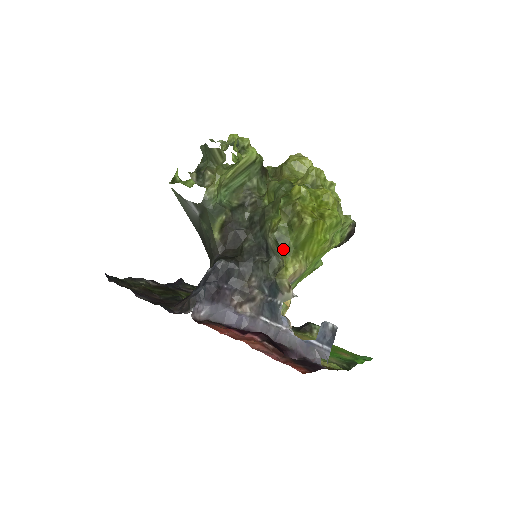
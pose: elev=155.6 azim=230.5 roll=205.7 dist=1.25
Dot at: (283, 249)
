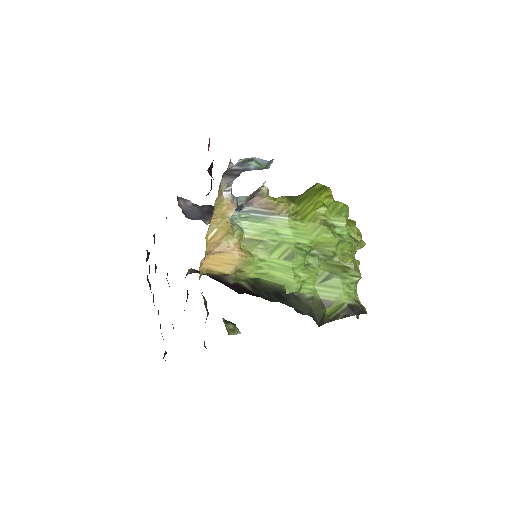
Dot at: occluded
